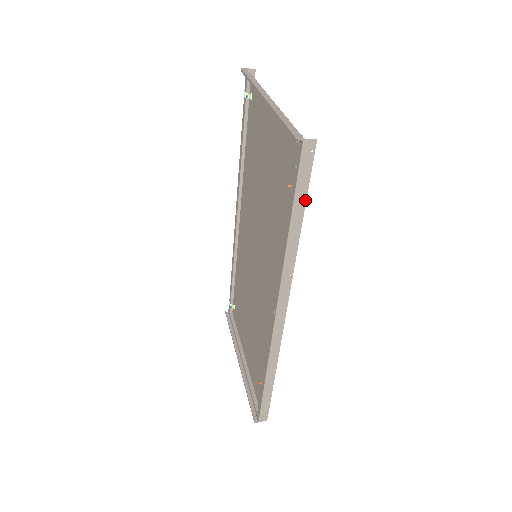
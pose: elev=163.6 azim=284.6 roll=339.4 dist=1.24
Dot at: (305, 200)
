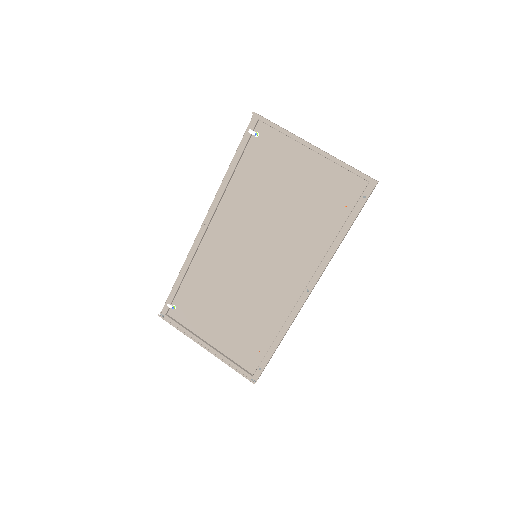
Dot at: occluded
